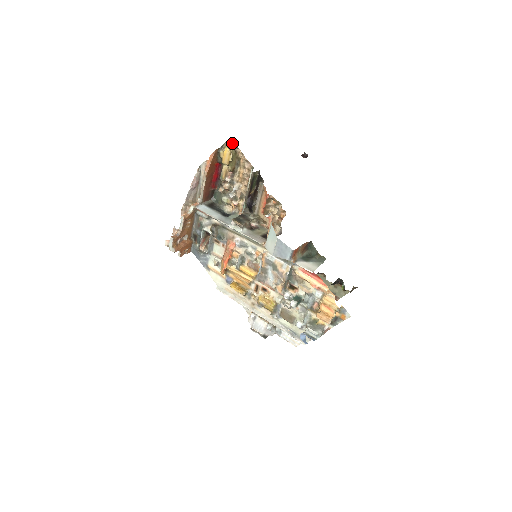
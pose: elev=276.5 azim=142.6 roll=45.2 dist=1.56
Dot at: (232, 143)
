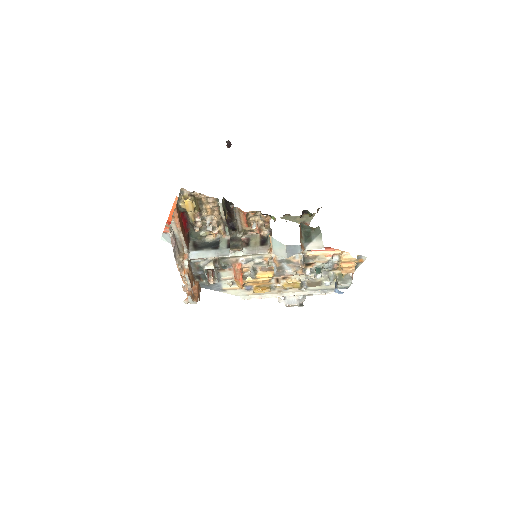
Dot at: (185, 191)
